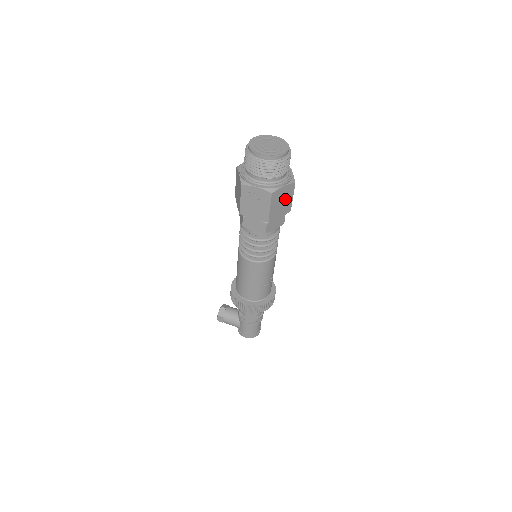
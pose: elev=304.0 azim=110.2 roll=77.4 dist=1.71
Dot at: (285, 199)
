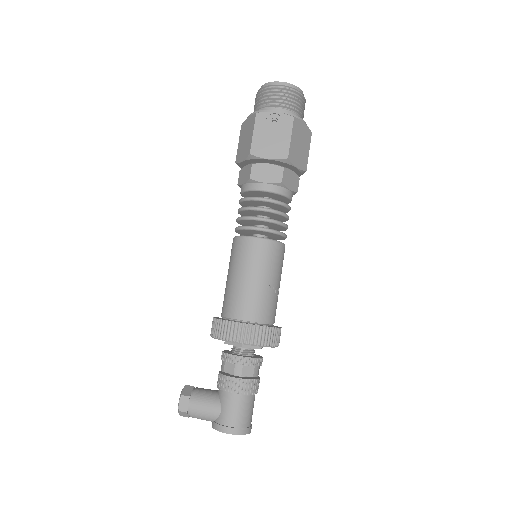
Dot at: (303, 145)
